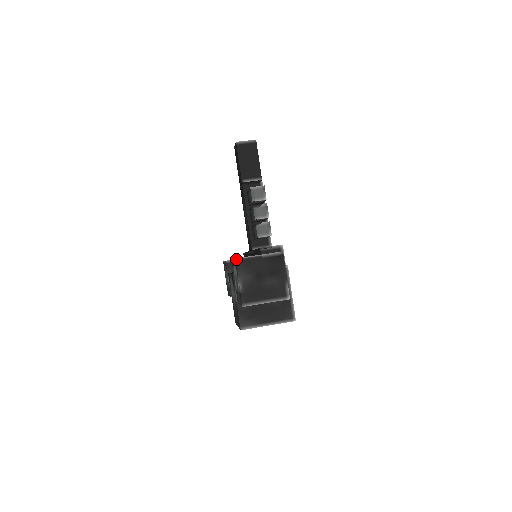
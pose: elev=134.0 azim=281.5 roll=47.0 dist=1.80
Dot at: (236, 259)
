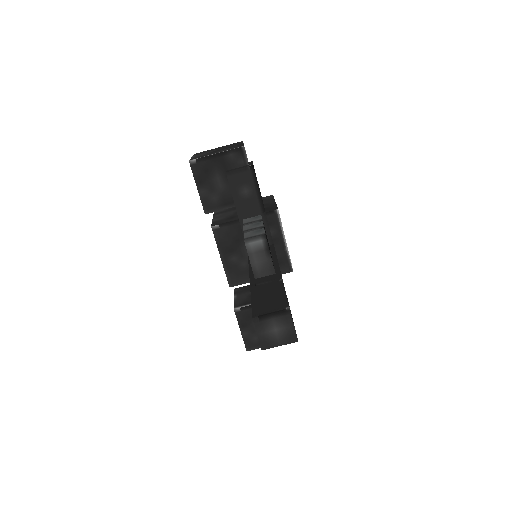
Dot at: occluded
